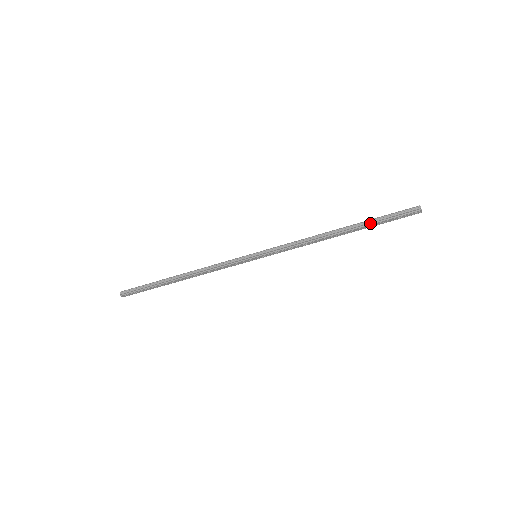
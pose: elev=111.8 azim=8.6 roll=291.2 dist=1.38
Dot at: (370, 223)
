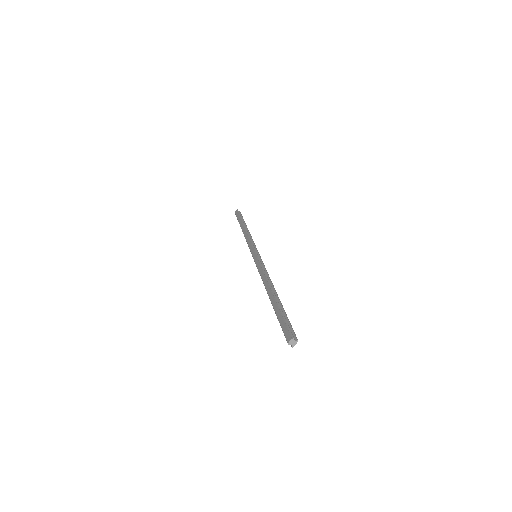
Dot at: occluded
